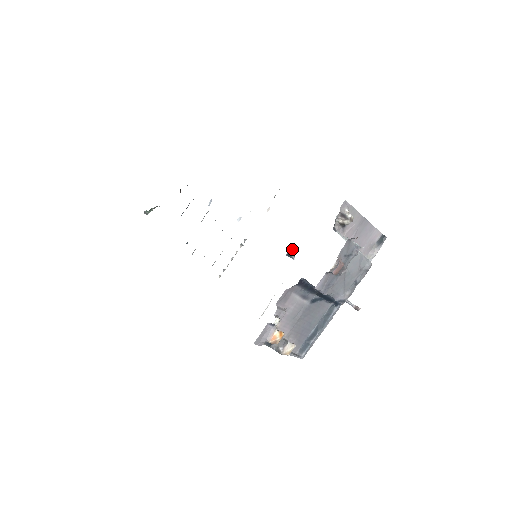
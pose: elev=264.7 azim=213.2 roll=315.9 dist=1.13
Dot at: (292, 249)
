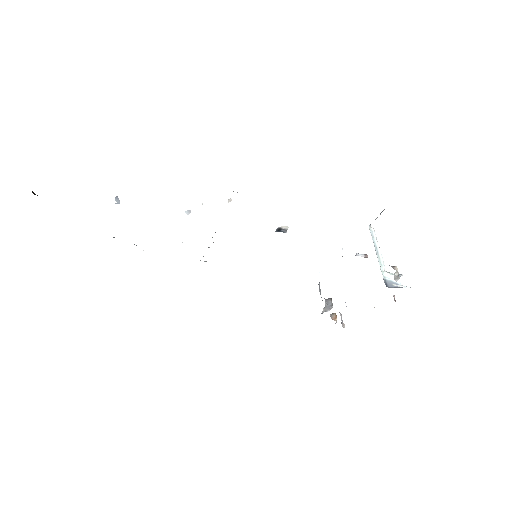
Dot at: (281, 227)
